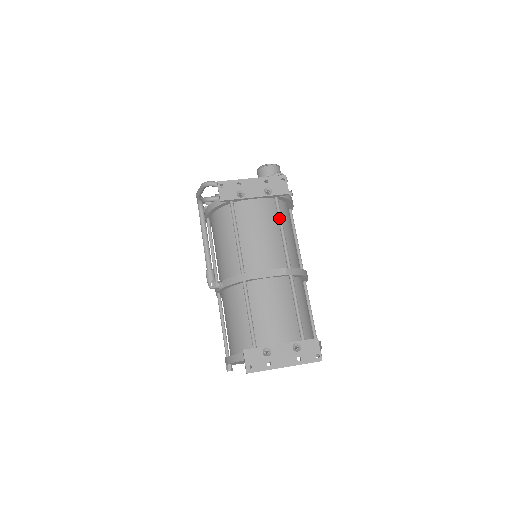
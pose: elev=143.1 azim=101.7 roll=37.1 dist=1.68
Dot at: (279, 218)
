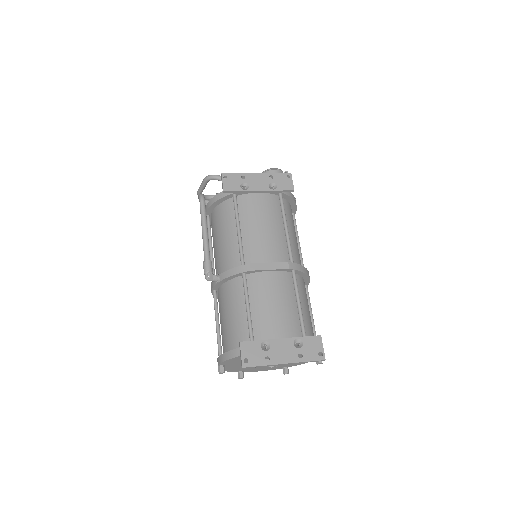
Dot at: (283, 214)
